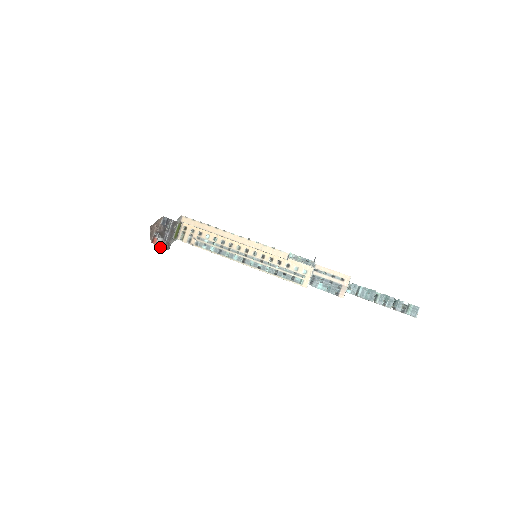
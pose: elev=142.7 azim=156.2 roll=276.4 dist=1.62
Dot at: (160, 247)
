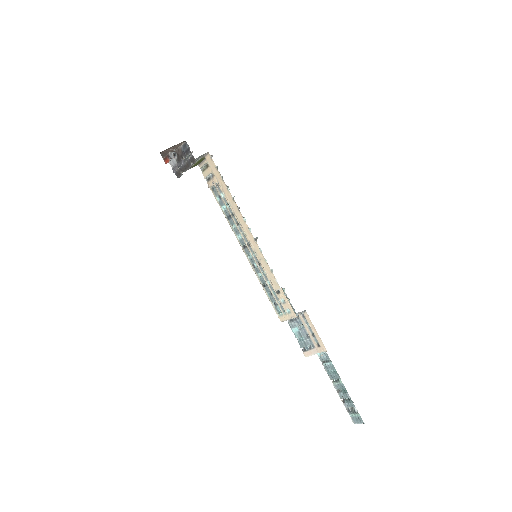
Dot at: (172, 168)
